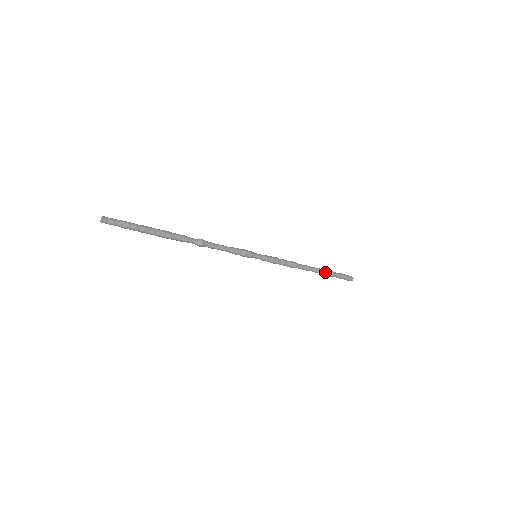
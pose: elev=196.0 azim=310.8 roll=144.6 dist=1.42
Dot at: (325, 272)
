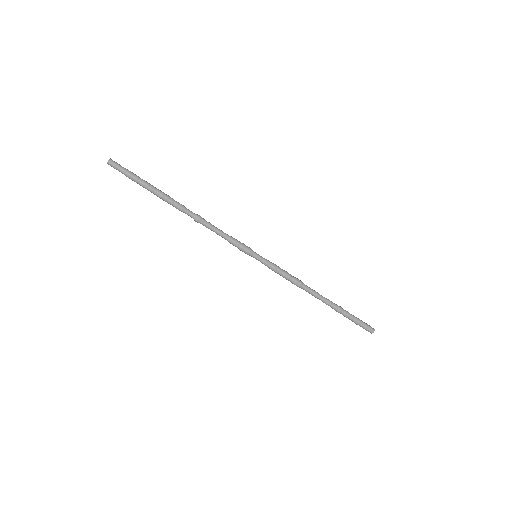
Dot at: (337, 306)
